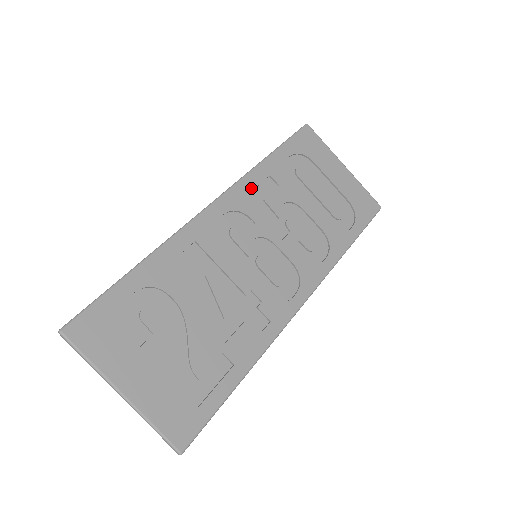
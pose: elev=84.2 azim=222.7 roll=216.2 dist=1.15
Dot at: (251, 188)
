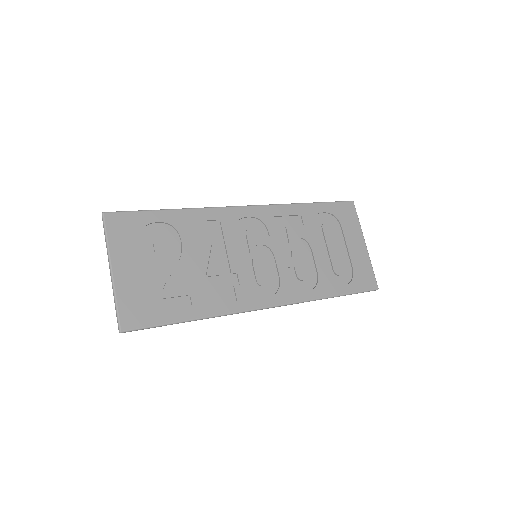
Dot at: (282, 214)
